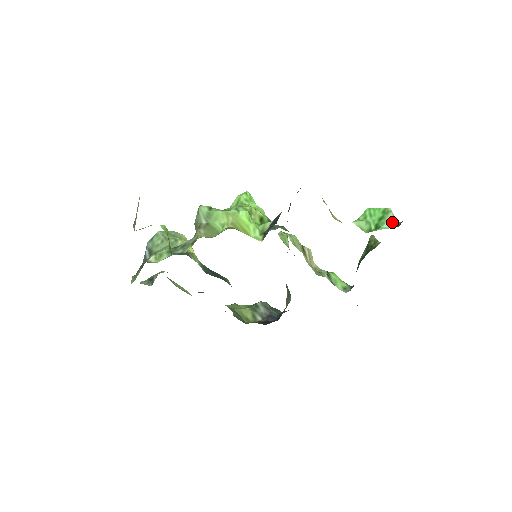
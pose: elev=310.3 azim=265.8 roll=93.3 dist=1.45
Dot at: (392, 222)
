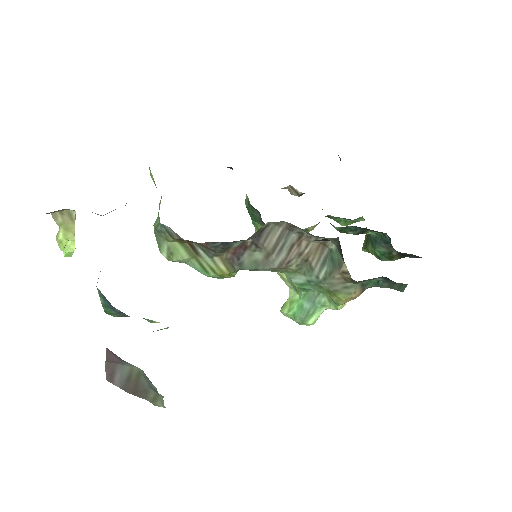
Dot at: occluded
